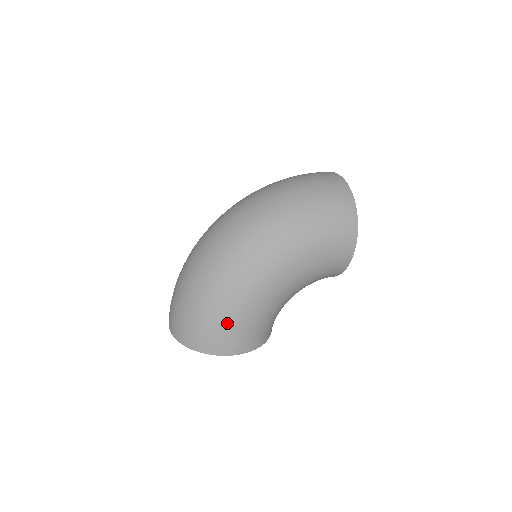
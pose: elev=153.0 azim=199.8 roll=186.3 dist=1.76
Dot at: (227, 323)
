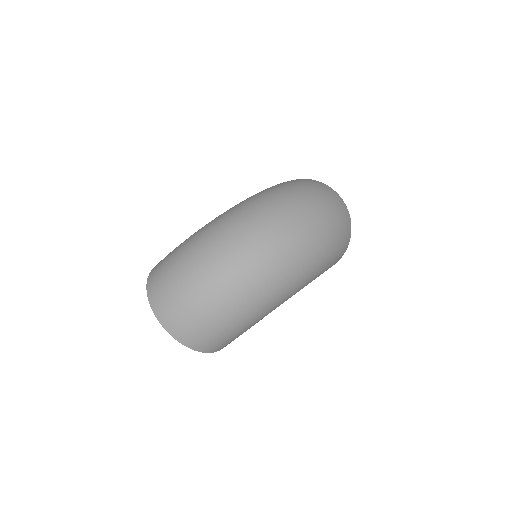
Dot at: (240, 332)
